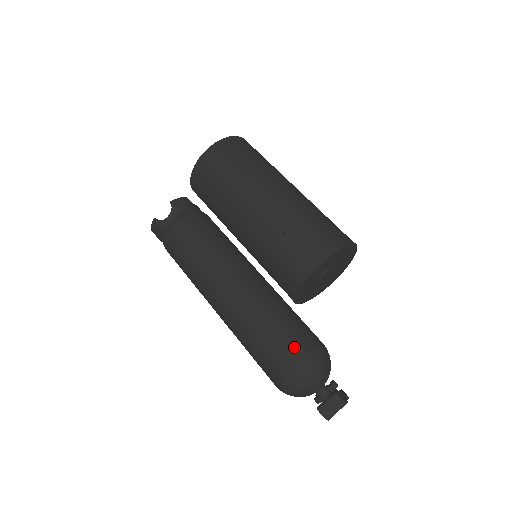
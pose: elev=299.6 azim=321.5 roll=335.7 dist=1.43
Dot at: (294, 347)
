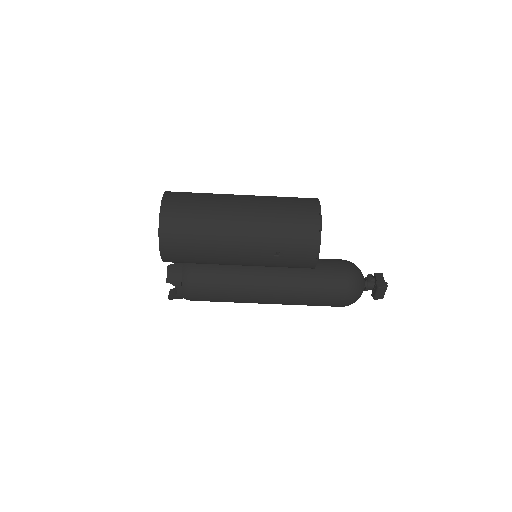
Dot at: (337, 291)
